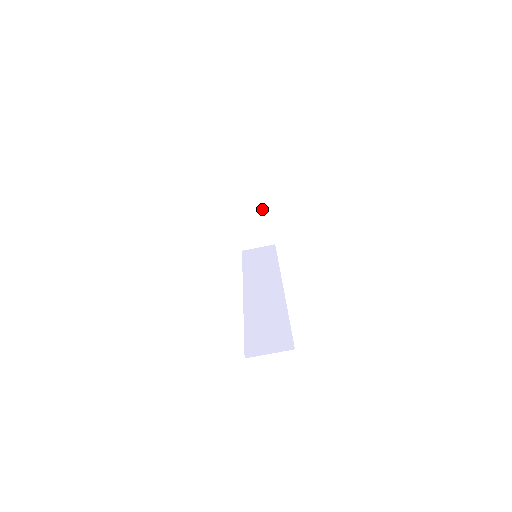
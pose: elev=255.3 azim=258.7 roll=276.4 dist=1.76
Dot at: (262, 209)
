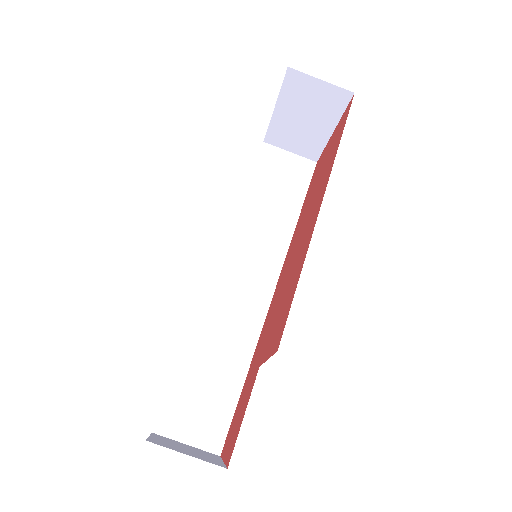
Dot at: (329, 116)
